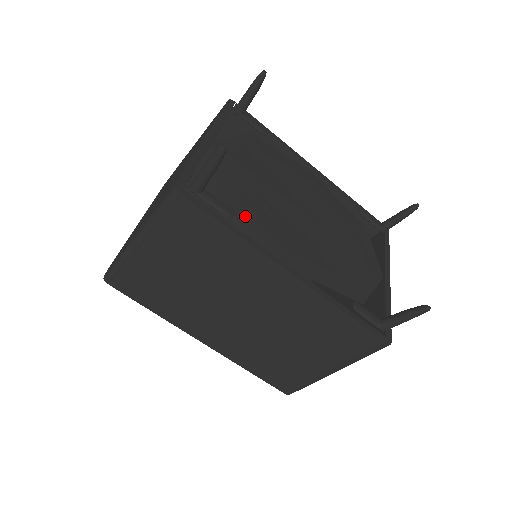
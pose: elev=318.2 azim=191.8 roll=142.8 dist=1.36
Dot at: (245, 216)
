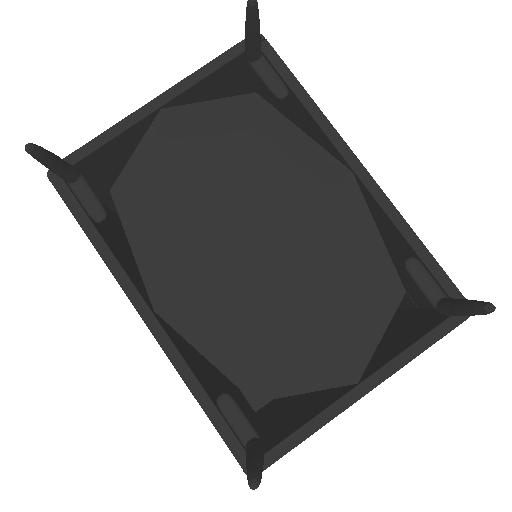
Dot at: (132, 222)
